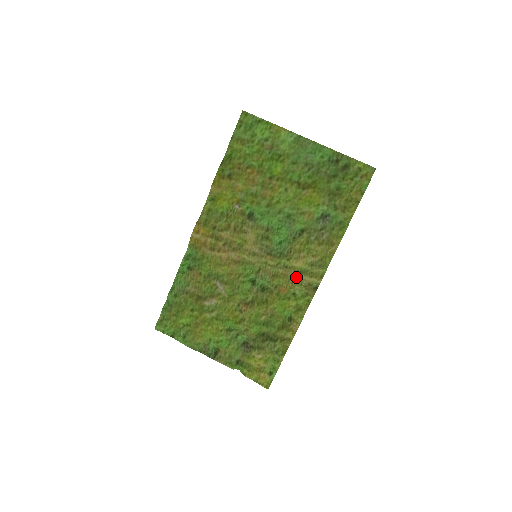
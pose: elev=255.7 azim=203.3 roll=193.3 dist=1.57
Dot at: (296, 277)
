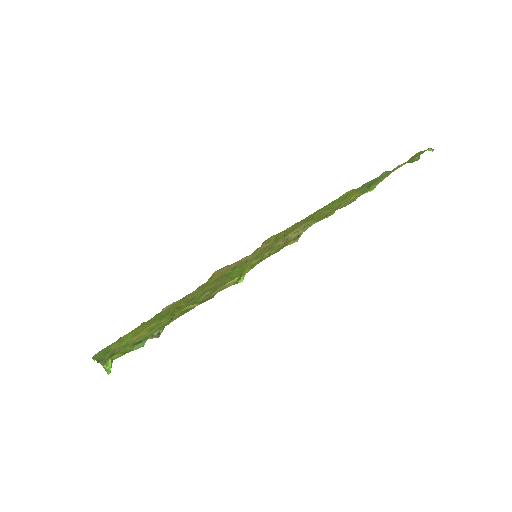
Dot at: (282, 242)
